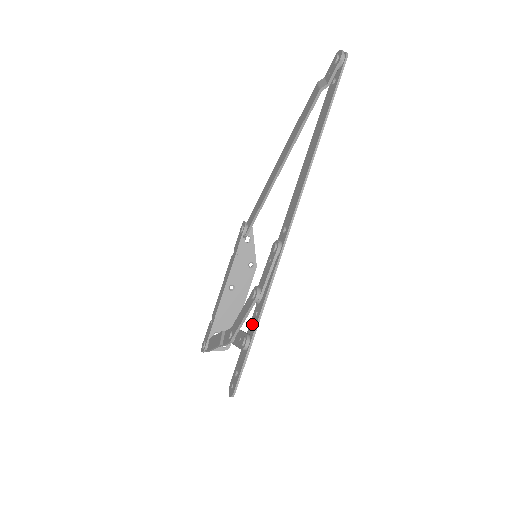
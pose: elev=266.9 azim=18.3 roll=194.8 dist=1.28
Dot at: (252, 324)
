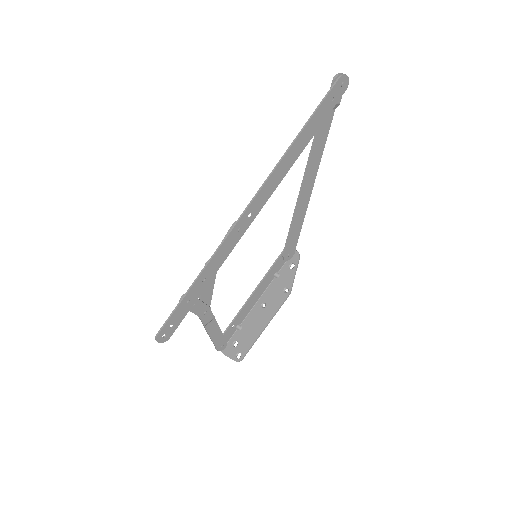
Dot at: (198, 287)
